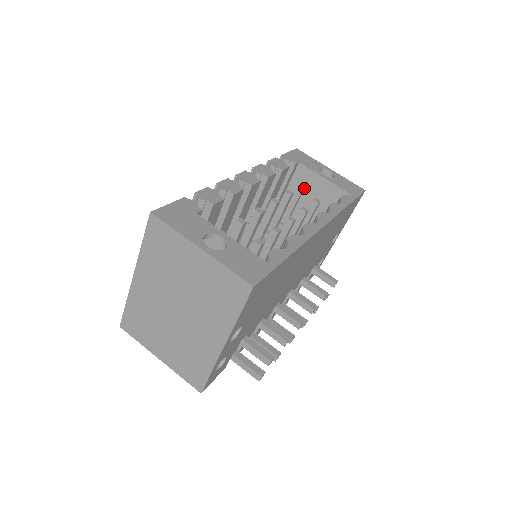
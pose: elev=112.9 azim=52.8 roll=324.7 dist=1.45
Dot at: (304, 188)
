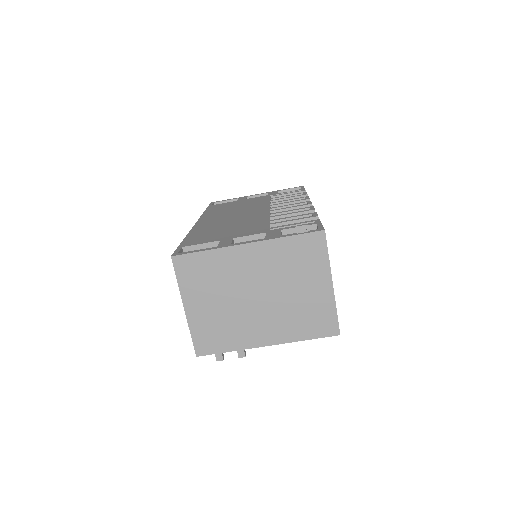
Dot at: occluded
